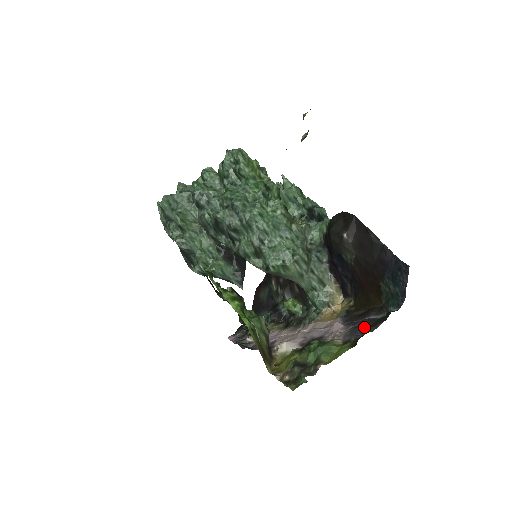
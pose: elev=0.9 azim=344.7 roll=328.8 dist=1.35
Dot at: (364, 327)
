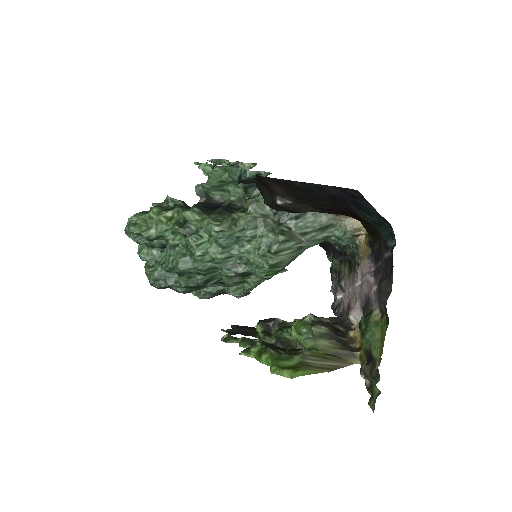
Dot at: (385, 281)
